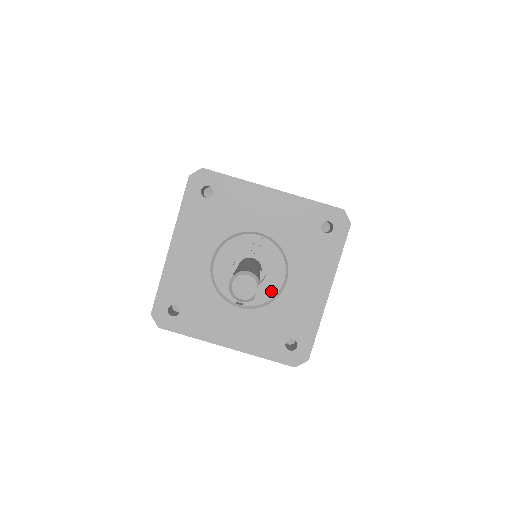
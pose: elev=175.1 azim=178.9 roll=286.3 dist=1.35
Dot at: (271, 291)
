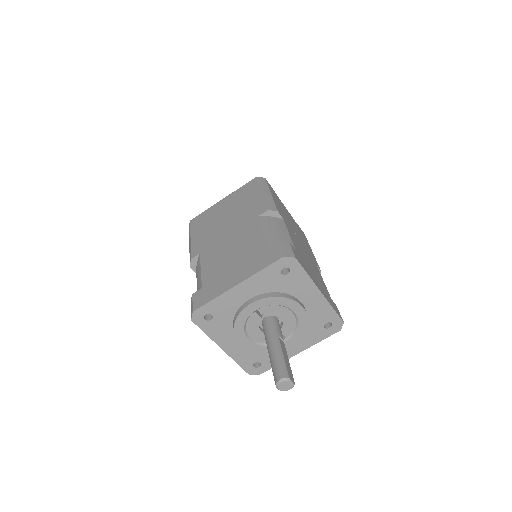
Dot at: (292, 322)
